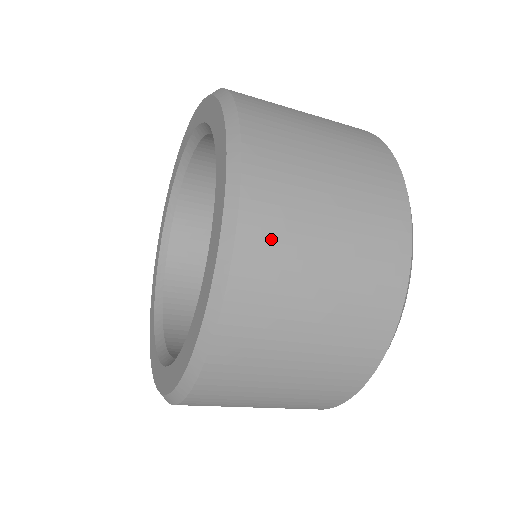
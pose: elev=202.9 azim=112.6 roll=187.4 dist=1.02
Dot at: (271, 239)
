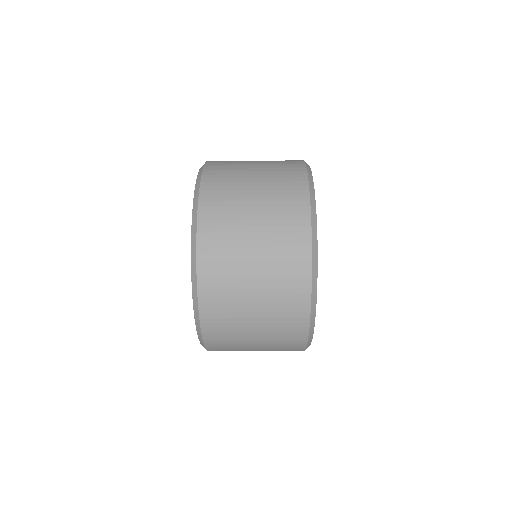
Dot at: (217, 212)
